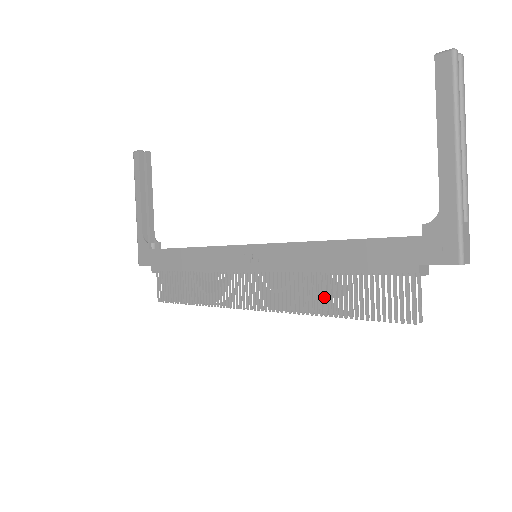
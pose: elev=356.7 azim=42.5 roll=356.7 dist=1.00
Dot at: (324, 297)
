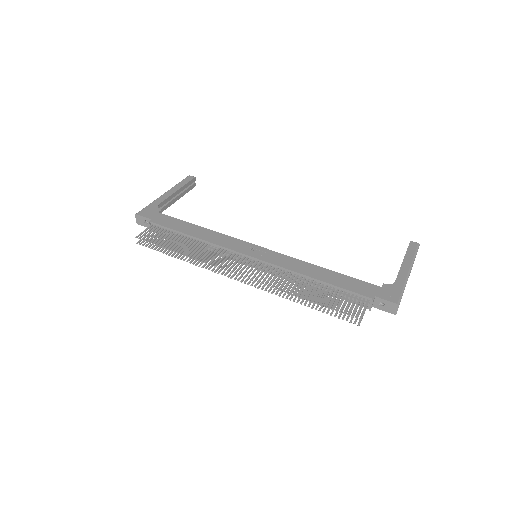
Dot at: (302, 288)
